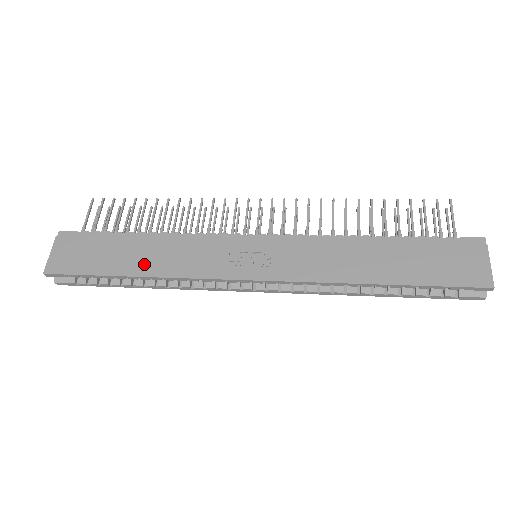
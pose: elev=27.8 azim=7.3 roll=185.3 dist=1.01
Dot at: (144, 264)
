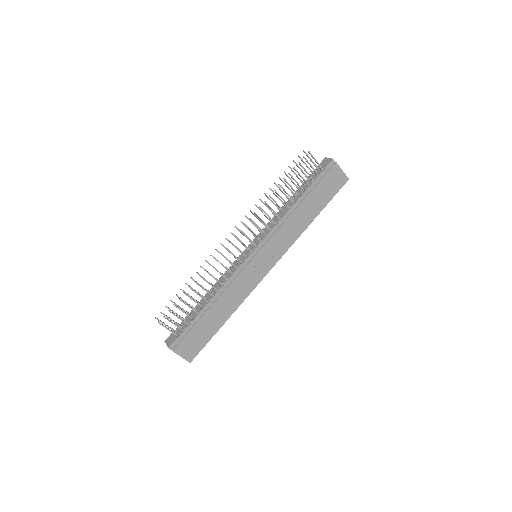
Dot at: (225, 313)
